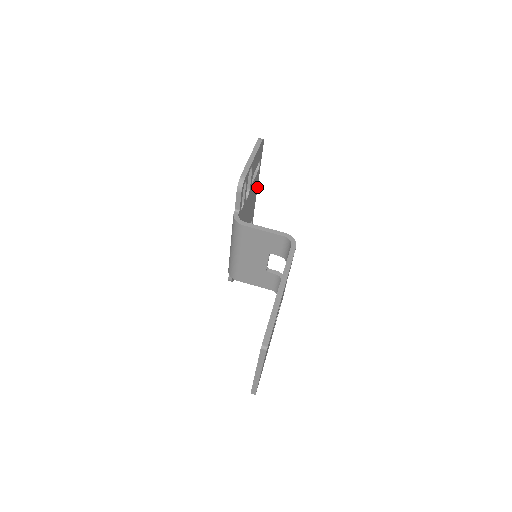
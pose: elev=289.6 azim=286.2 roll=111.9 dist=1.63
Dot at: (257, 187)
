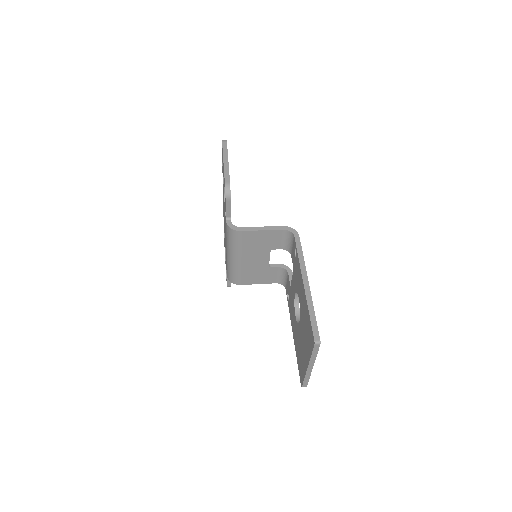
Dot at: occluded
